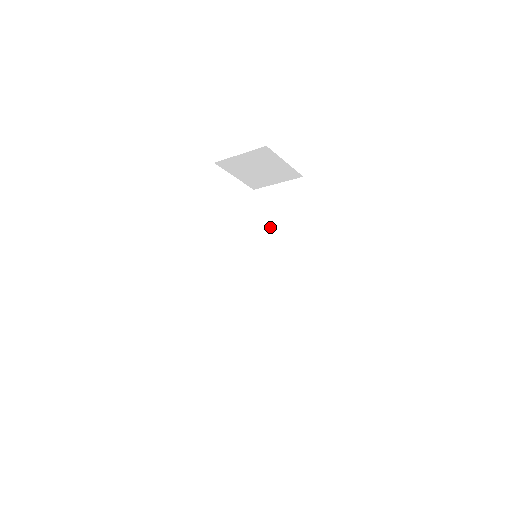
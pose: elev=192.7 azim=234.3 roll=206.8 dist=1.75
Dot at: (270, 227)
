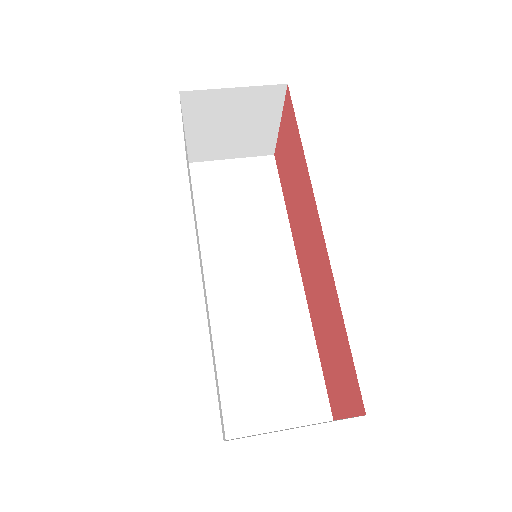
Dot at: (231, 220)
